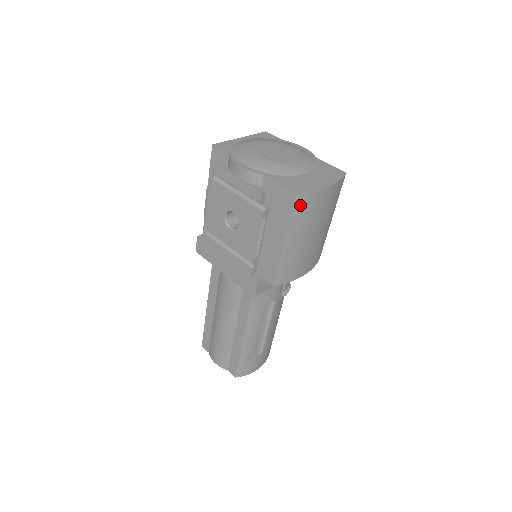
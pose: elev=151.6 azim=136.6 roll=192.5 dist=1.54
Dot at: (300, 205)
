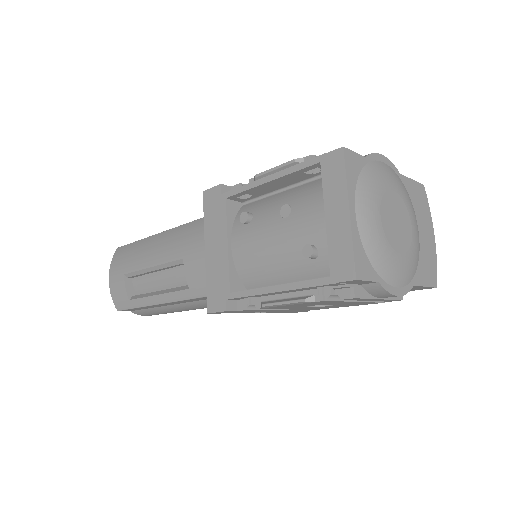
Dot at: occluded
